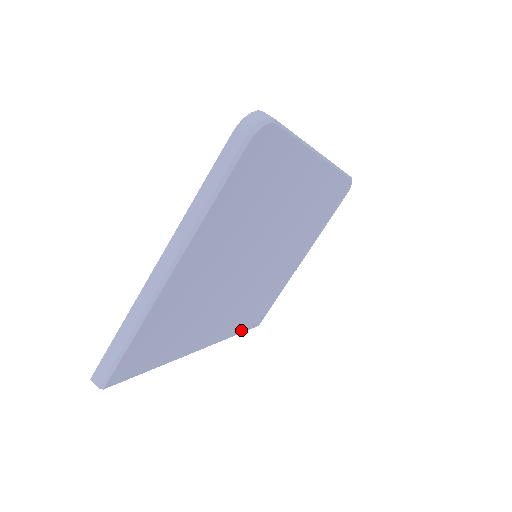
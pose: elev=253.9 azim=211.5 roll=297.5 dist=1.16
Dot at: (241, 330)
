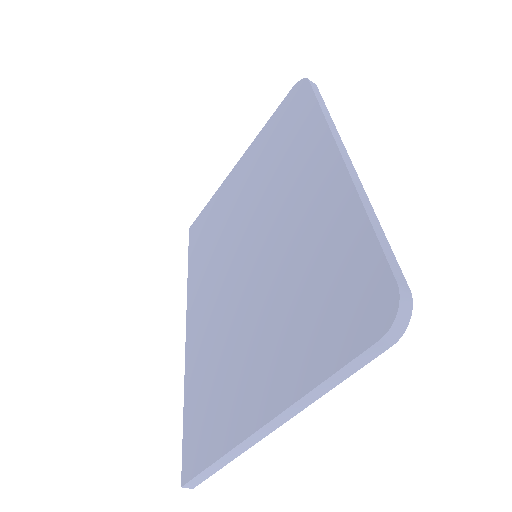
Dot at: occluded
